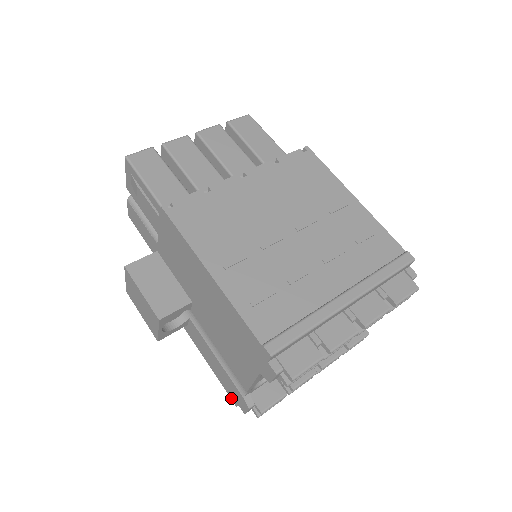
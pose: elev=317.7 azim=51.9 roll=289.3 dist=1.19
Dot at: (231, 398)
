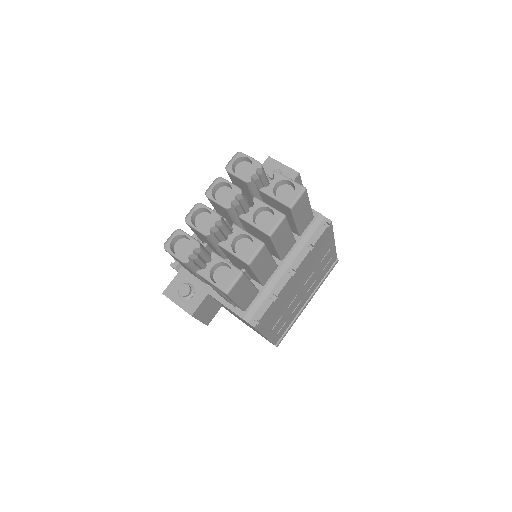
Dot at: occluded
